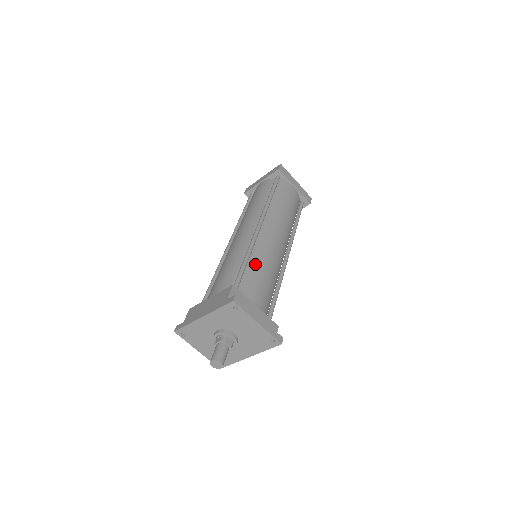
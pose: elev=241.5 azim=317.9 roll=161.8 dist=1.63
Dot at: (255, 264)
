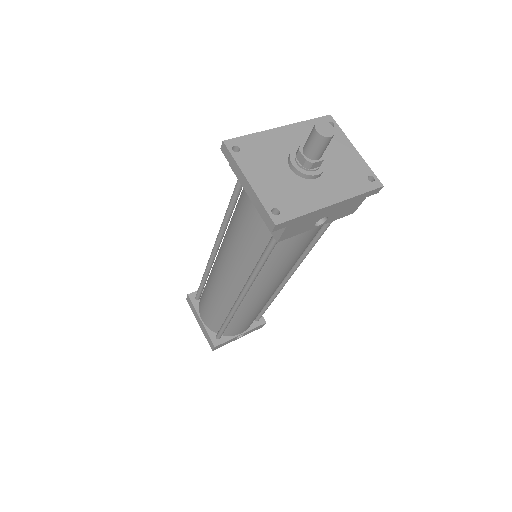
Dot at: occluded
